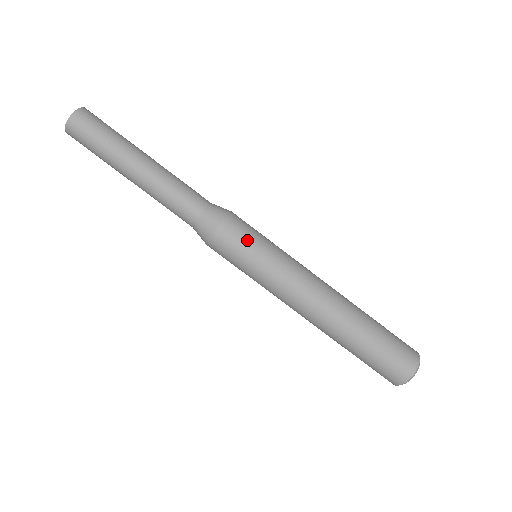
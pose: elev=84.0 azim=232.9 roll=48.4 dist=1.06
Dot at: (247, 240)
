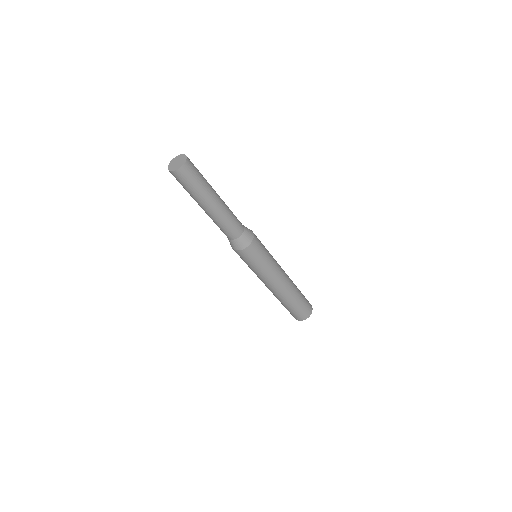
Dot at: (260, 254)
